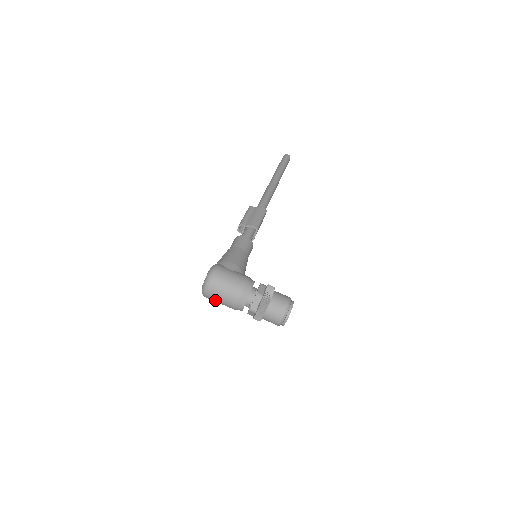
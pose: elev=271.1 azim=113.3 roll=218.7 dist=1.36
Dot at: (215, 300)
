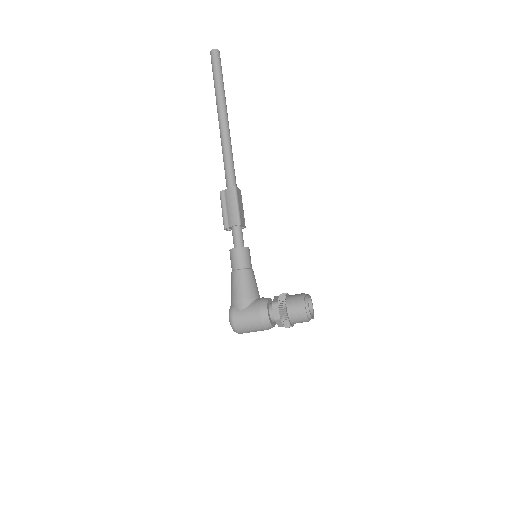
Dot at: occluded
